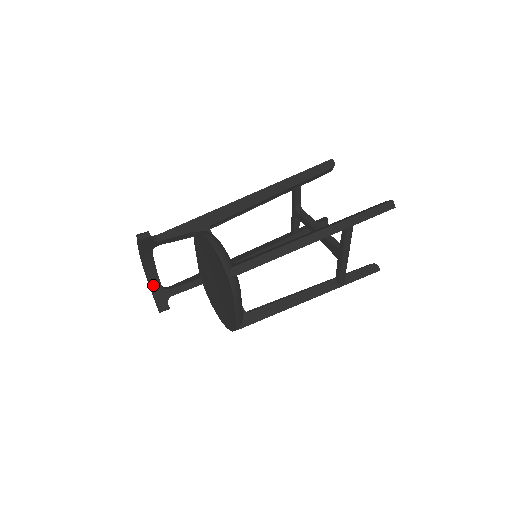
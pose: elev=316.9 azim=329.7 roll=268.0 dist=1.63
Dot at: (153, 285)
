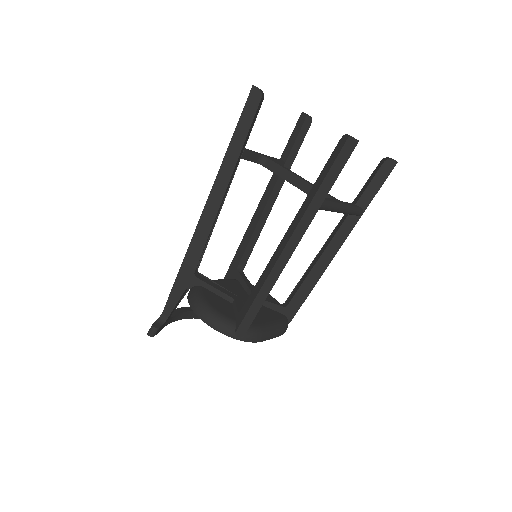
Dot at: occluded
